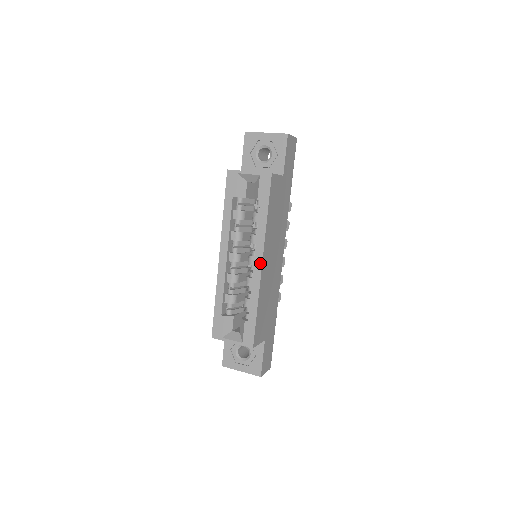
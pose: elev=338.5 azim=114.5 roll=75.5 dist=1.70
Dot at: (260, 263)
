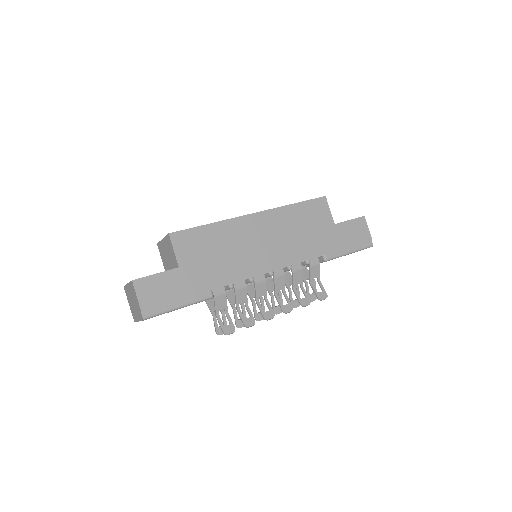
Dot at: (253, 213)
